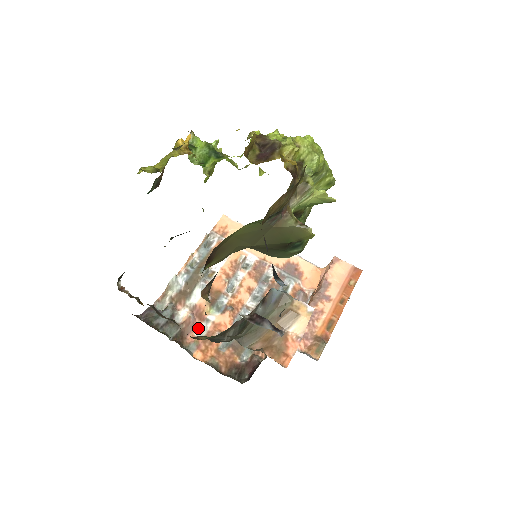
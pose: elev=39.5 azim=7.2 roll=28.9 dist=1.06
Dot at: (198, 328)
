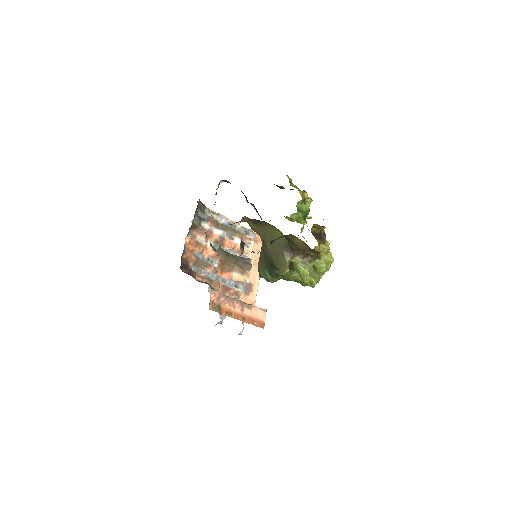
Dot at: (201, 237)
